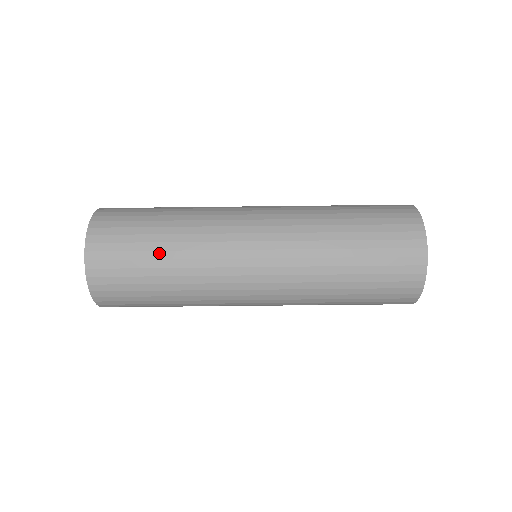
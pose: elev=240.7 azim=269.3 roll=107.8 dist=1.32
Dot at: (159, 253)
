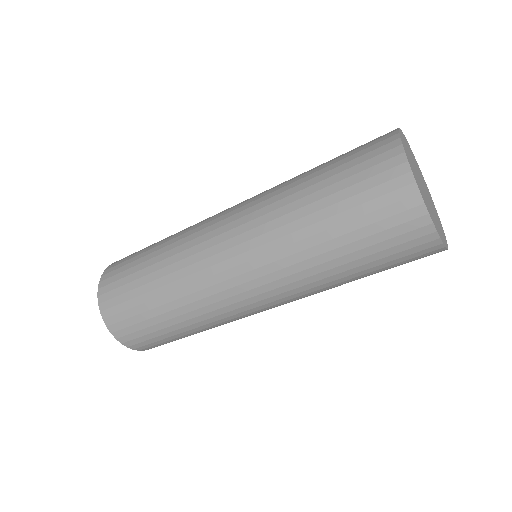
Dot at: (180, 330)
